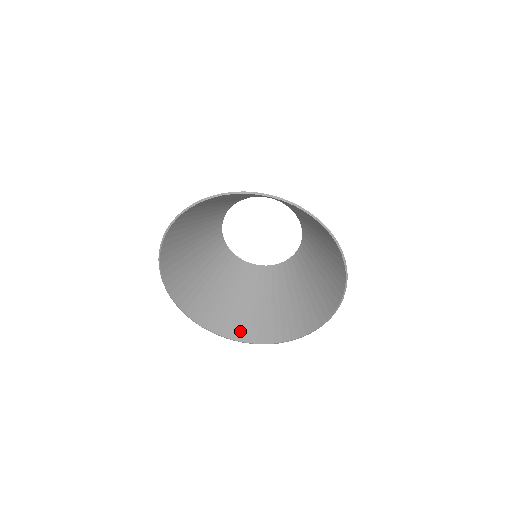
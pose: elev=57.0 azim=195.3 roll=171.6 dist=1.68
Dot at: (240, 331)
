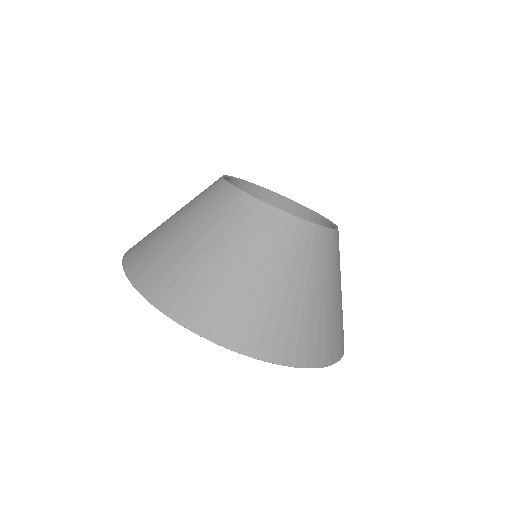
Dot at: occluded
